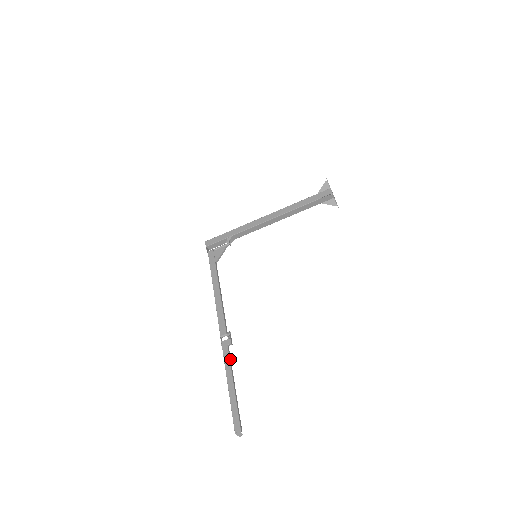
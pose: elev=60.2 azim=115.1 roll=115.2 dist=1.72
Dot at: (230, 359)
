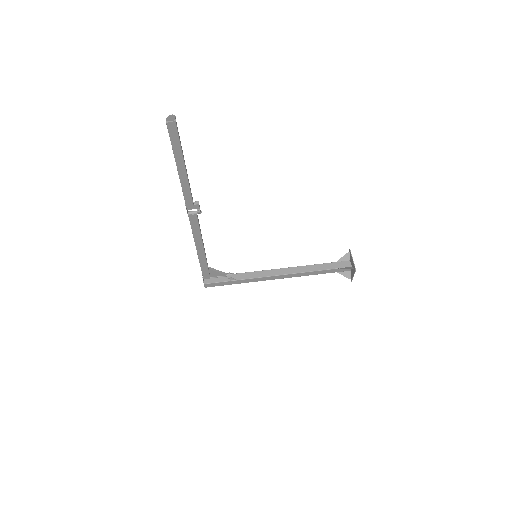
Dot at: occluded
